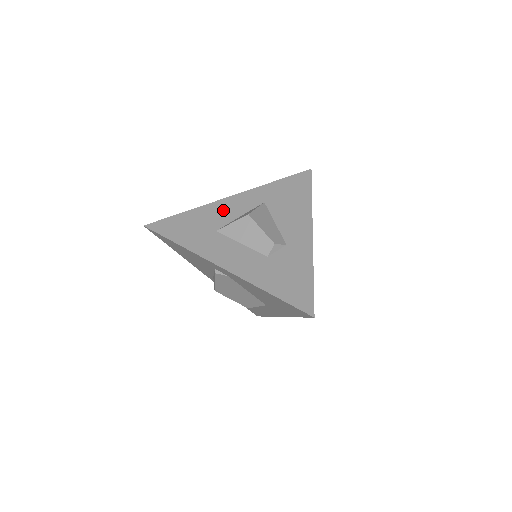
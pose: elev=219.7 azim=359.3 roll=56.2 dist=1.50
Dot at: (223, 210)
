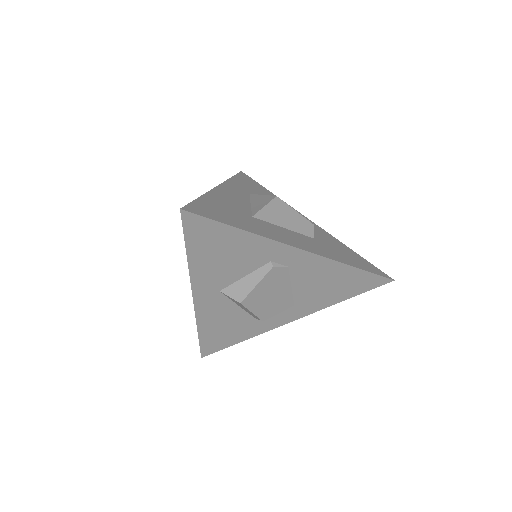
Dot at: (230, 198)
